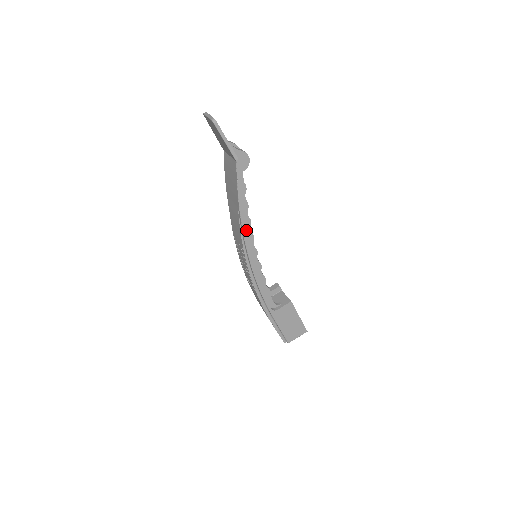
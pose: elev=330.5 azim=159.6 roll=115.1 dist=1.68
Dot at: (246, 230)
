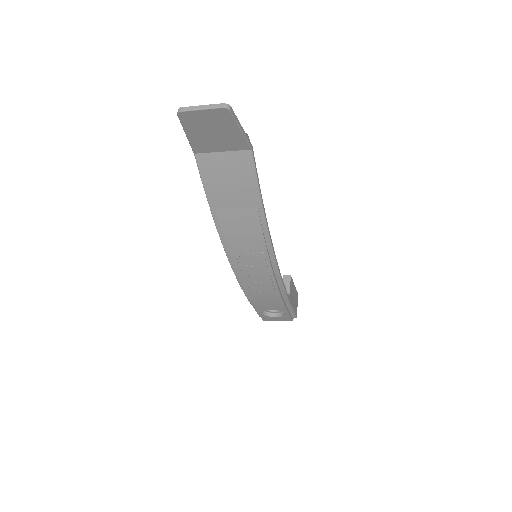
Dot at: occluded
